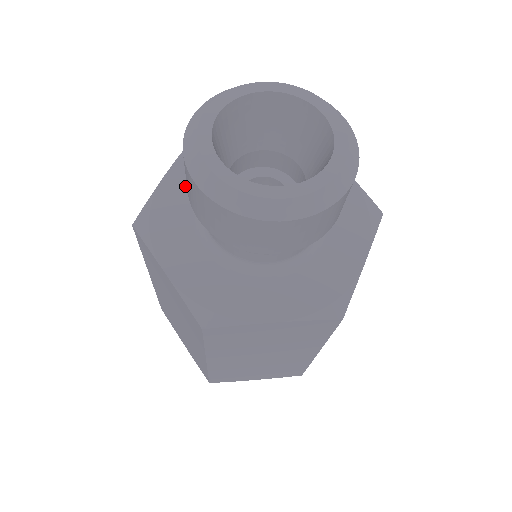
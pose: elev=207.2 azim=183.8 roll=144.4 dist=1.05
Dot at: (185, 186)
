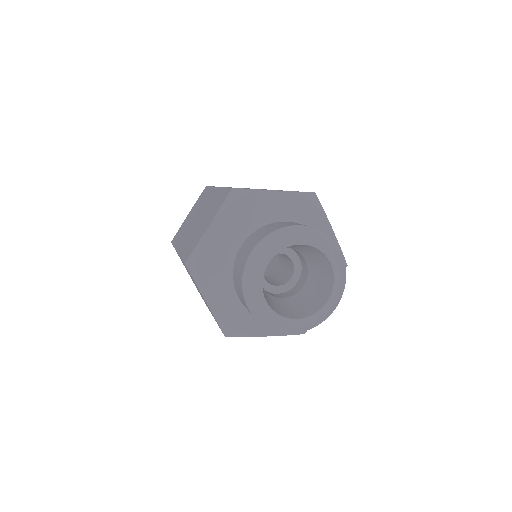
Dot at: (222, 295)
